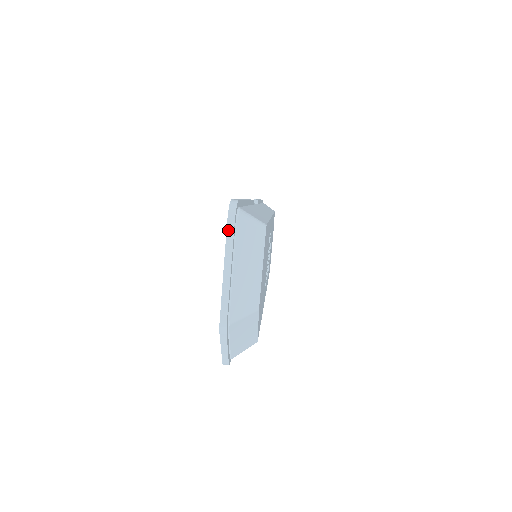
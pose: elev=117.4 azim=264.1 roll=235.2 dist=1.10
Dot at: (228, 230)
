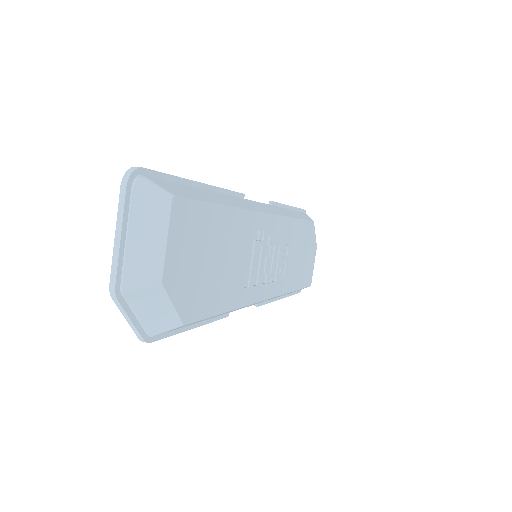
Dot at: (121, 194)
